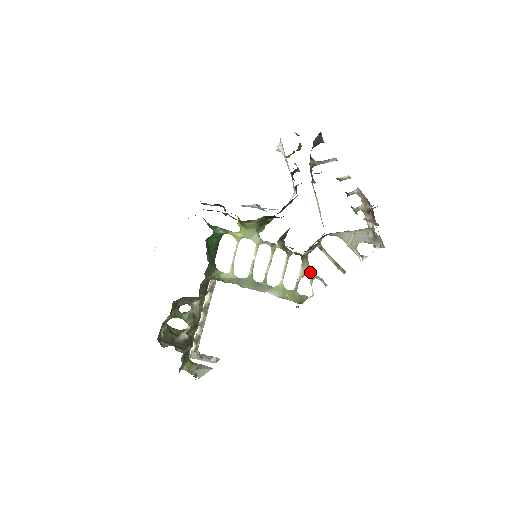
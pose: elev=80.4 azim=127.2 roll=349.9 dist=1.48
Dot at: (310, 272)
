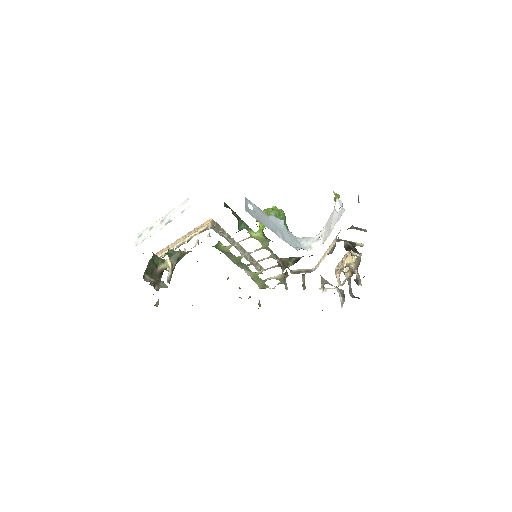
Dot at: (284, 280)
